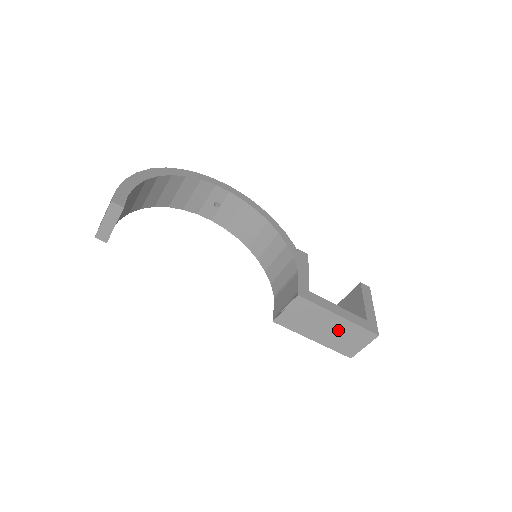
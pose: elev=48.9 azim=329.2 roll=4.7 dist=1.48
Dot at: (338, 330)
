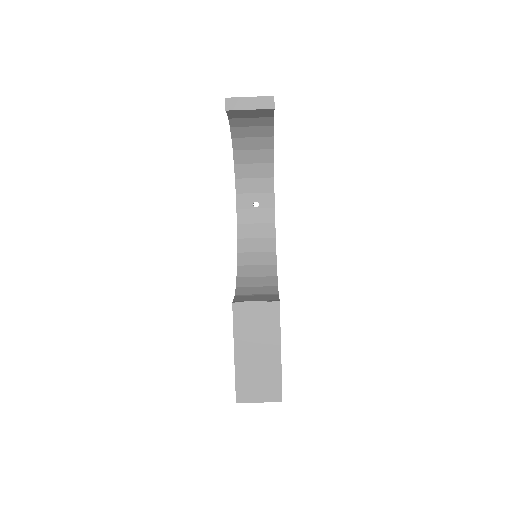
Dot at: (263, 364)
